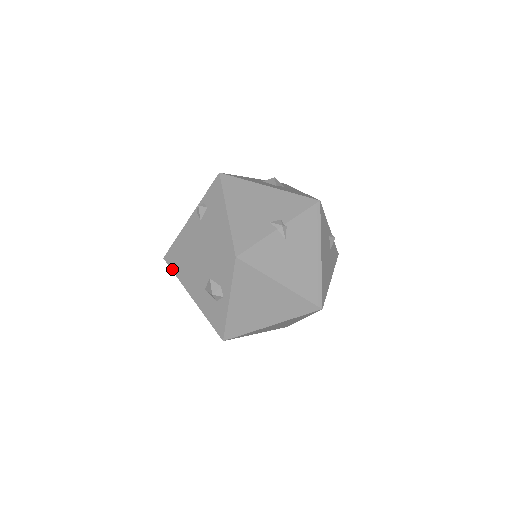
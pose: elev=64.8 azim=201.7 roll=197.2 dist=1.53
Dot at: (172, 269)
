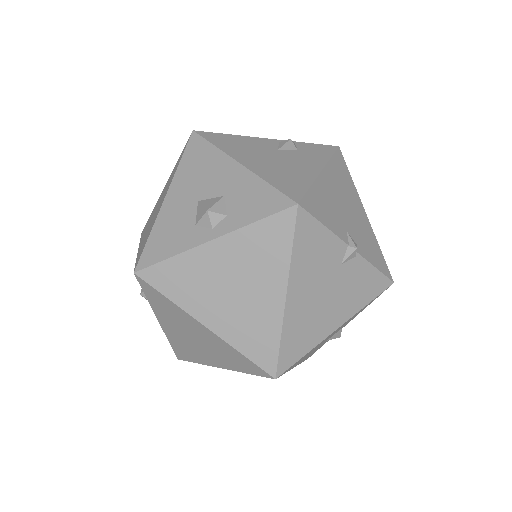
Dot at: (187, 148)
